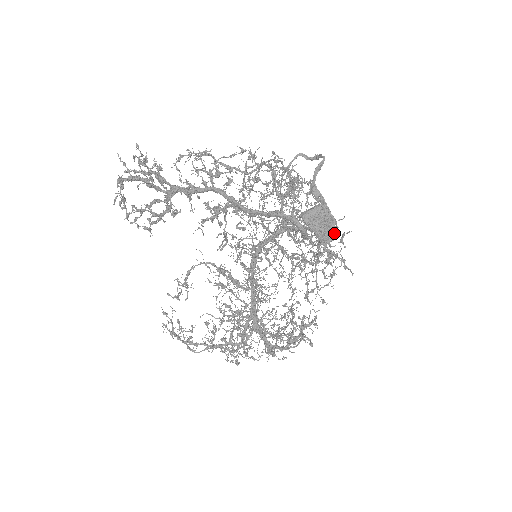
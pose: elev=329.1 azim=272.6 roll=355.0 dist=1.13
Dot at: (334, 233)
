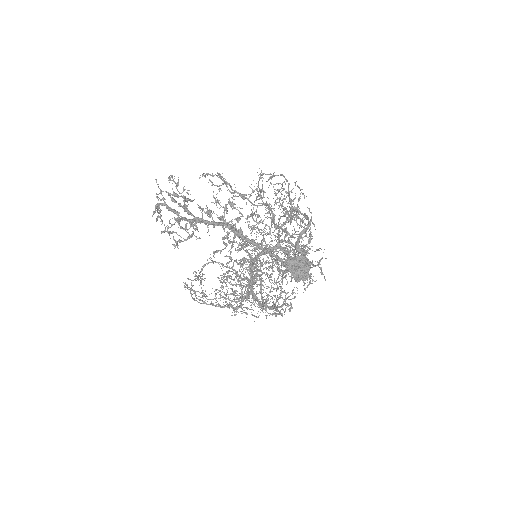
Dot at: (308, 273)
